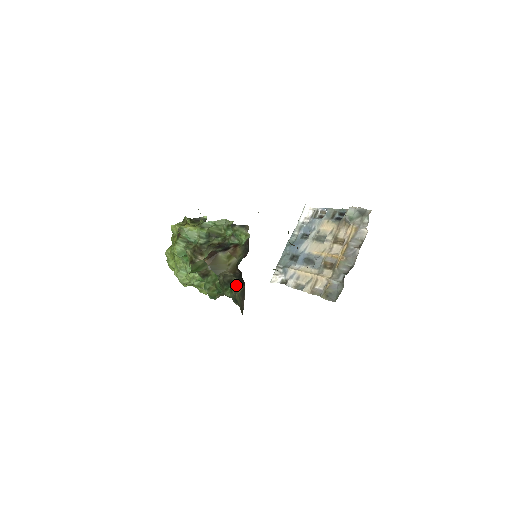
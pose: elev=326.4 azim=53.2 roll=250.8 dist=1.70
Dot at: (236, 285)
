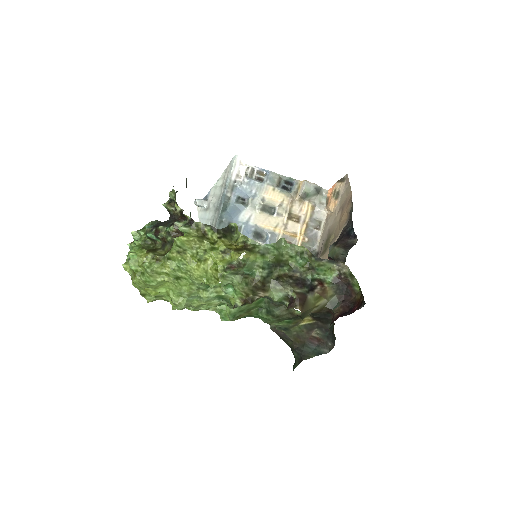
Dot at: occluded
